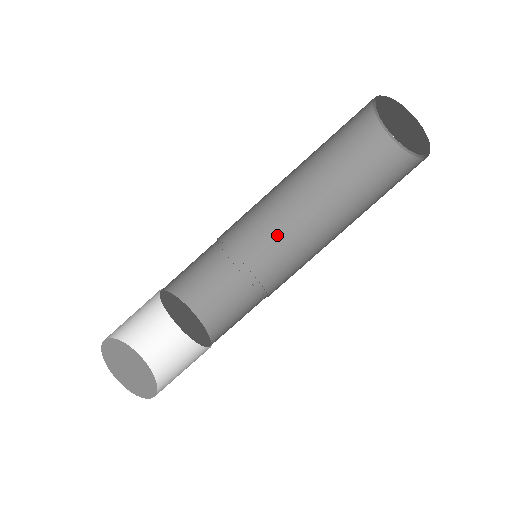
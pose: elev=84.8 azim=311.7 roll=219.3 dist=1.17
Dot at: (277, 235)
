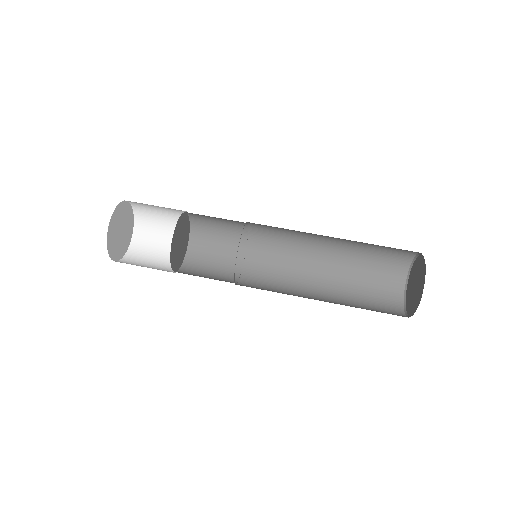
Dot at: (276, 287)
